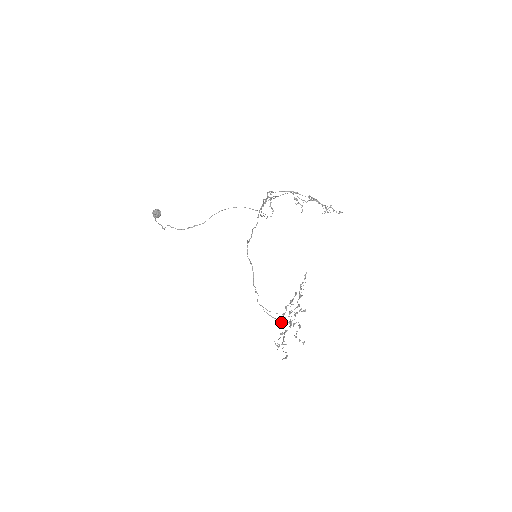
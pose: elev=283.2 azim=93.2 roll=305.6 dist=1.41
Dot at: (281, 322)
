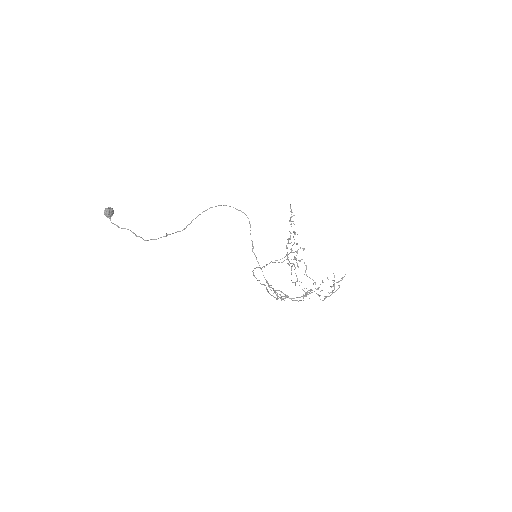
Dot at: (288, 260)
